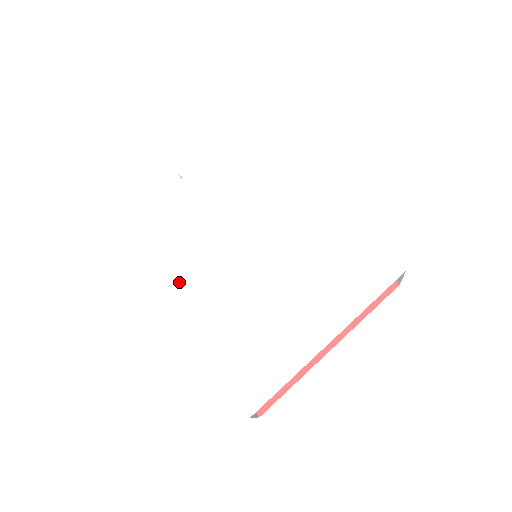
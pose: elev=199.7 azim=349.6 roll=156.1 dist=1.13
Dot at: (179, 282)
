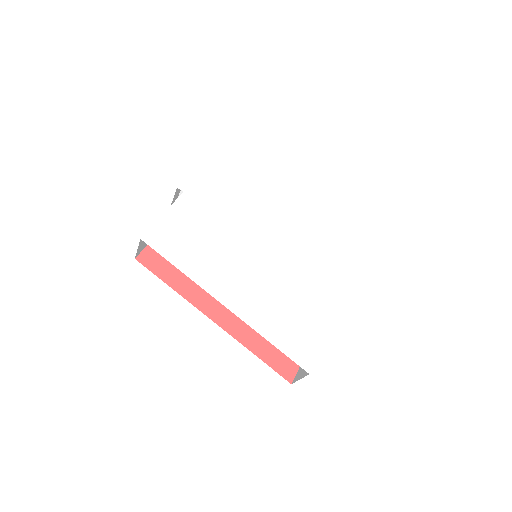
Dot at: (214, 279)
